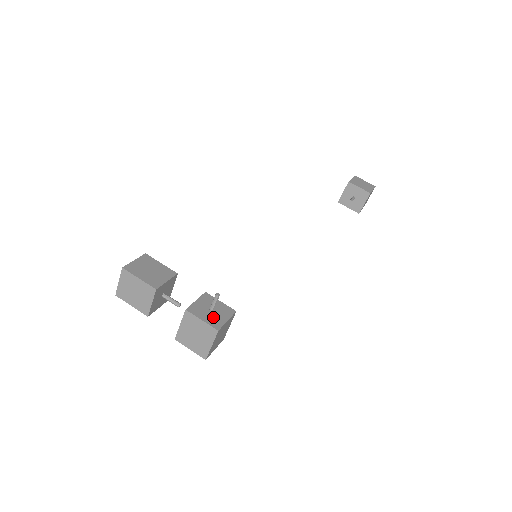
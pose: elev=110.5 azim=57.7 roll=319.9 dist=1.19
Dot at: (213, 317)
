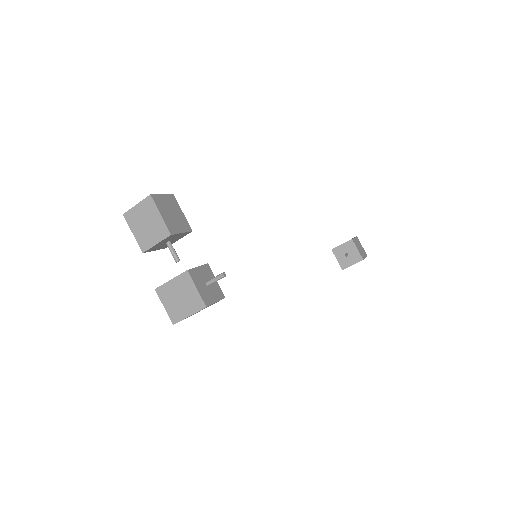
Dot at: (206, 291)
